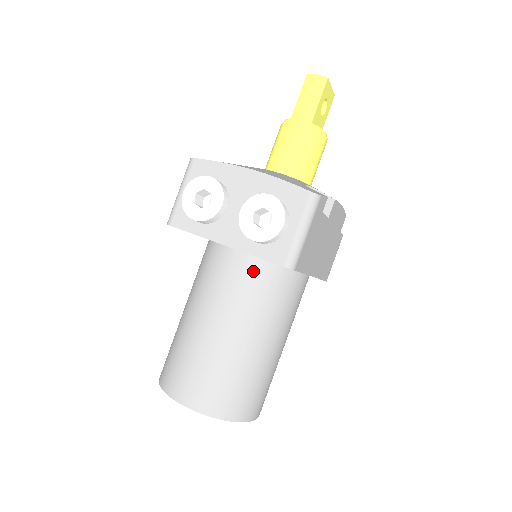
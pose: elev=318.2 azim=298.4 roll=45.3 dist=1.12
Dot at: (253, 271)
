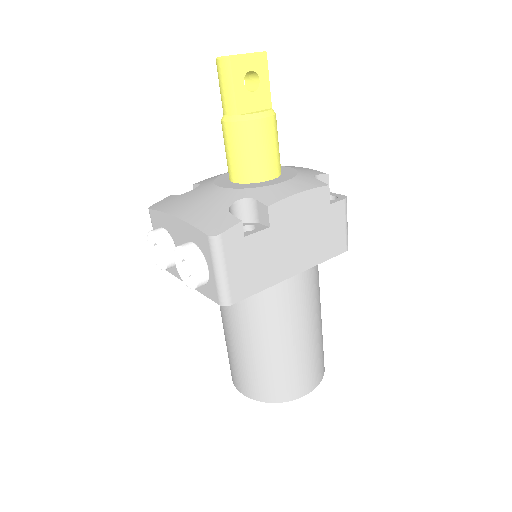
Dot at: occluded
